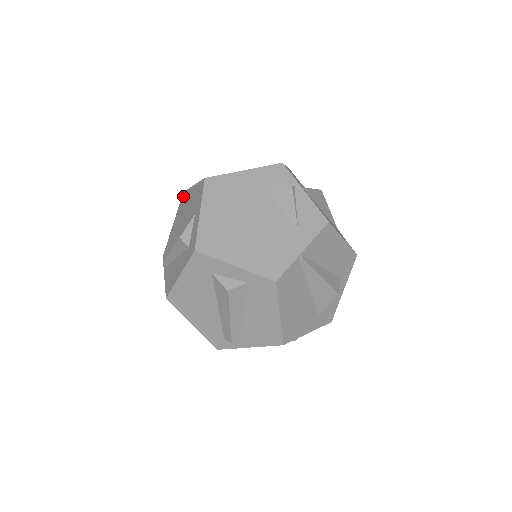
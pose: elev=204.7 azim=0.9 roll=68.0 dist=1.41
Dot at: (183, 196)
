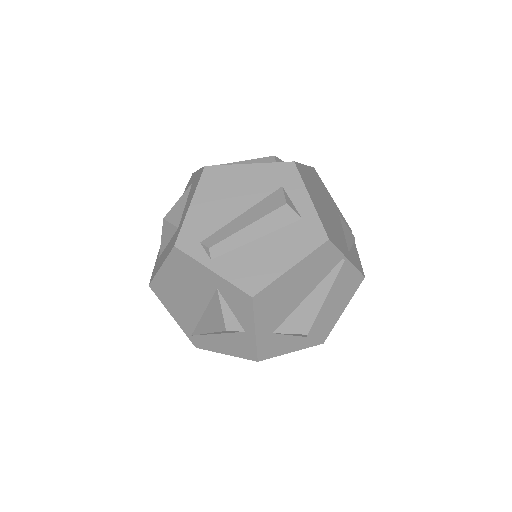
Dot at: occluded
